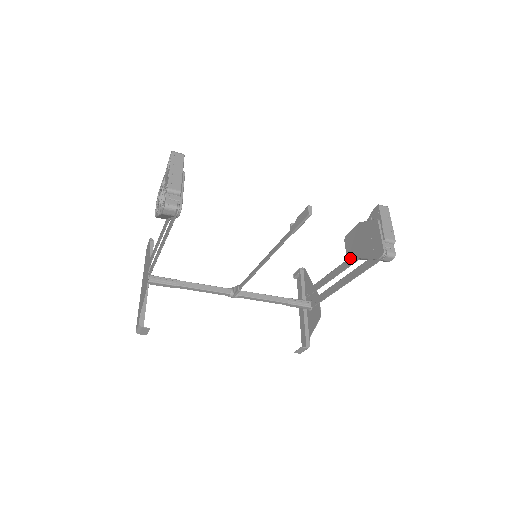
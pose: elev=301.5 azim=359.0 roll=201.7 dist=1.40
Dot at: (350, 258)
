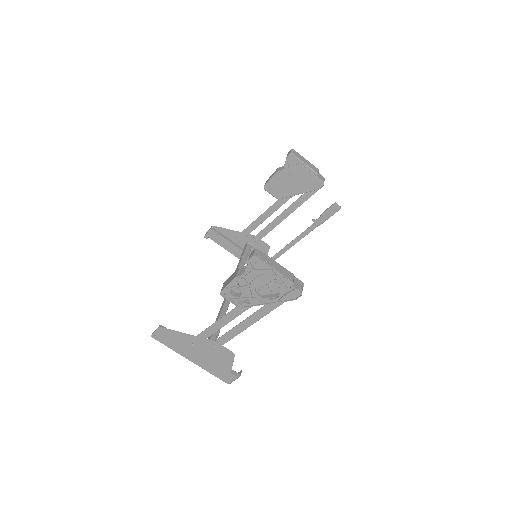
Dot at: (281, 199)
